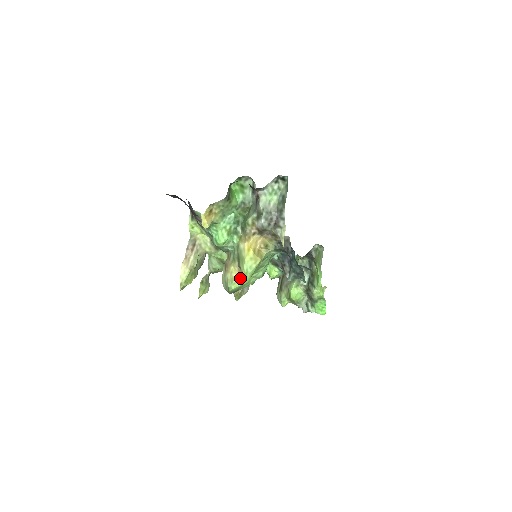
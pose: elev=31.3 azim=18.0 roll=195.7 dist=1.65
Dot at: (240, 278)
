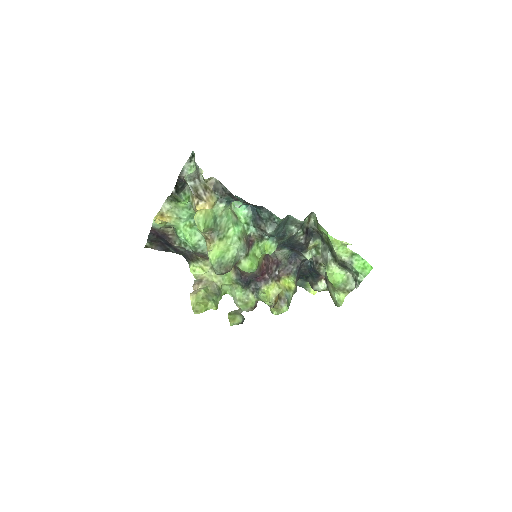
Dot at: (213, 247)
